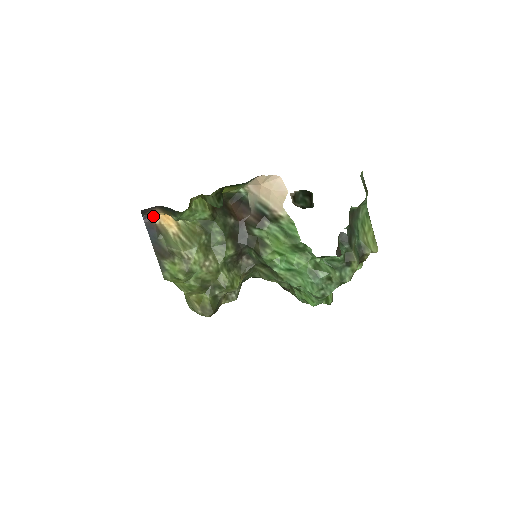
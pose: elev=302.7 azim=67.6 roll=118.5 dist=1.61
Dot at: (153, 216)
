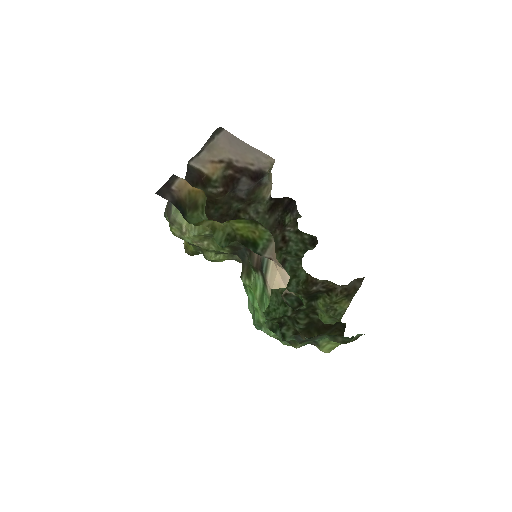
Dot at: (184, 180)
